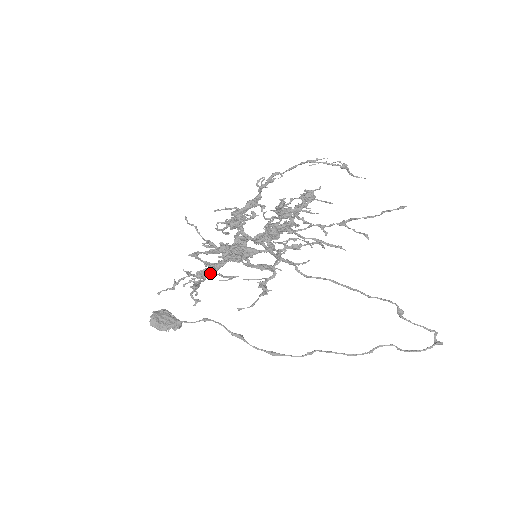
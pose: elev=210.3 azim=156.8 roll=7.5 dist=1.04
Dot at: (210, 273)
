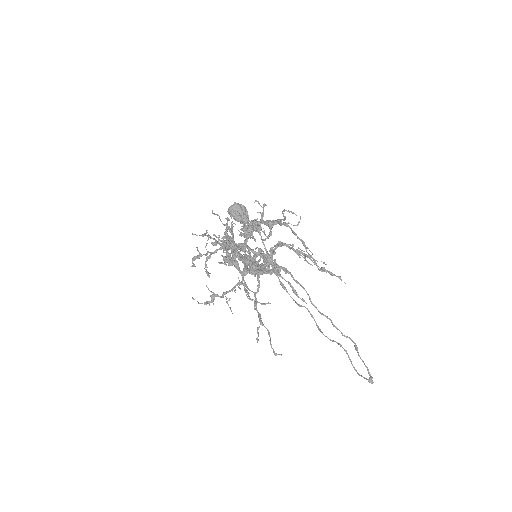
Dot at: (207, 257)
